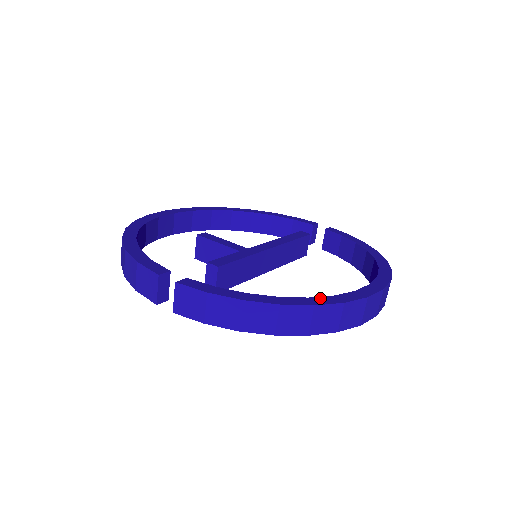
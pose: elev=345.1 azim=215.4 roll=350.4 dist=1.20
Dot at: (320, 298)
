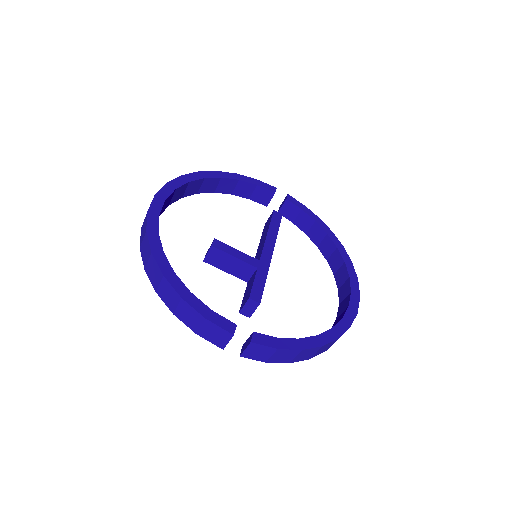
Dot at: (337, 327)
